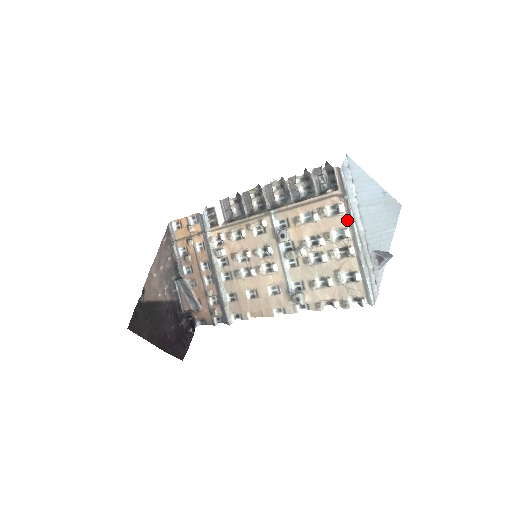
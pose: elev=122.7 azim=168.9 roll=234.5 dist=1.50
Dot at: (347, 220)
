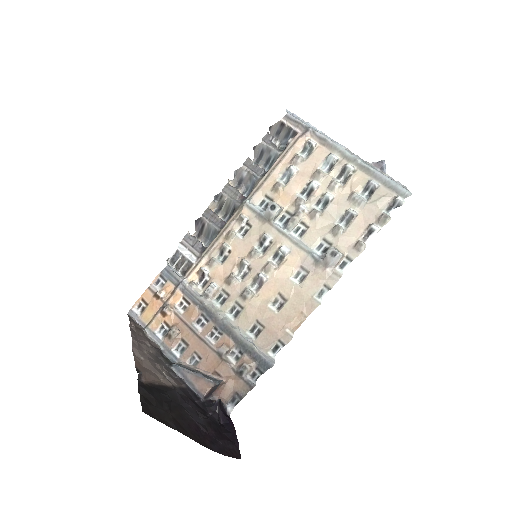
Dot at: (325, 148)
